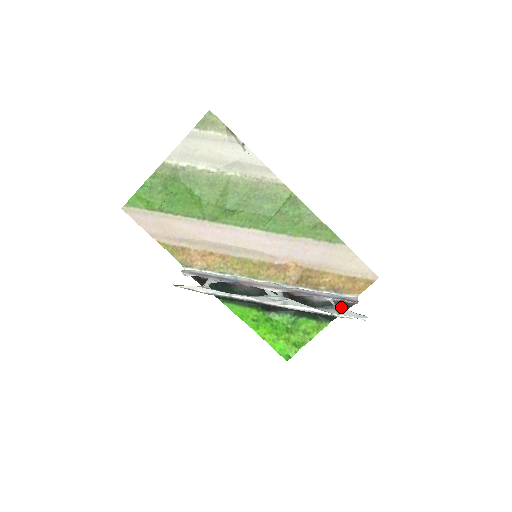
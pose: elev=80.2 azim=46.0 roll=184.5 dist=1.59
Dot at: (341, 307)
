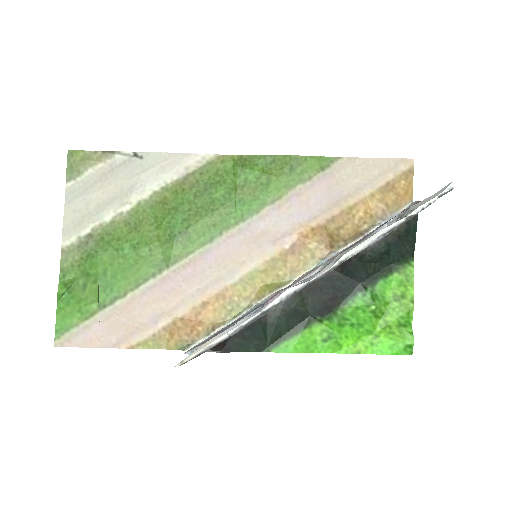
Dot at: occluded
